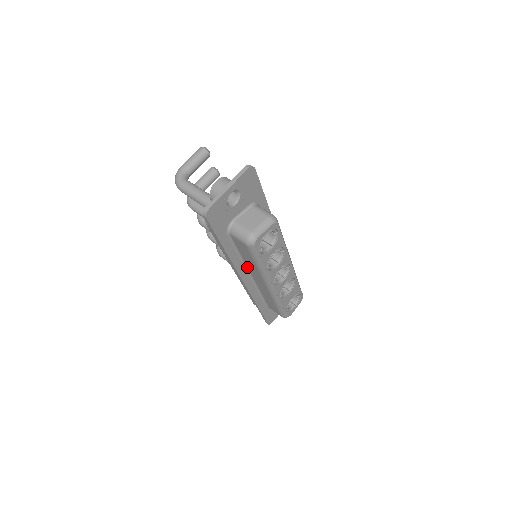
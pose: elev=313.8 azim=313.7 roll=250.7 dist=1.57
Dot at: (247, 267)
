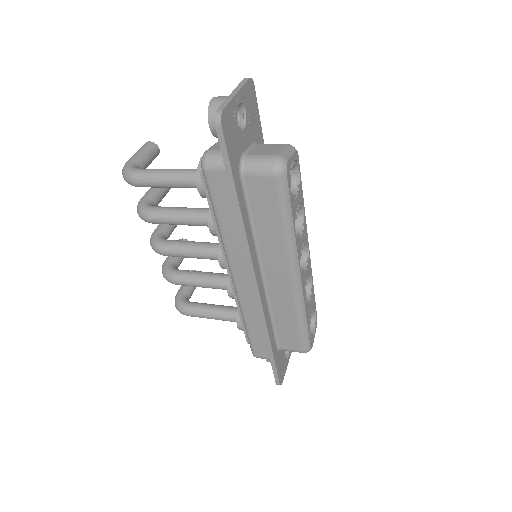
Dot at: (259, 254)
